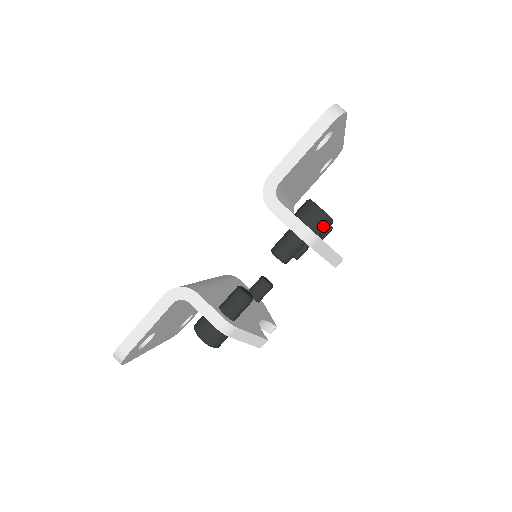
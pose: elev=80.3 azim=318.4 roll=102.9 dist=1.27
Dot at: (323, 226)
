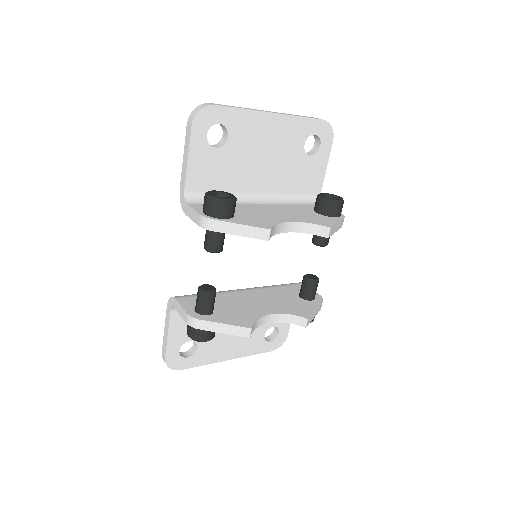
Dot at: (215, 208)
